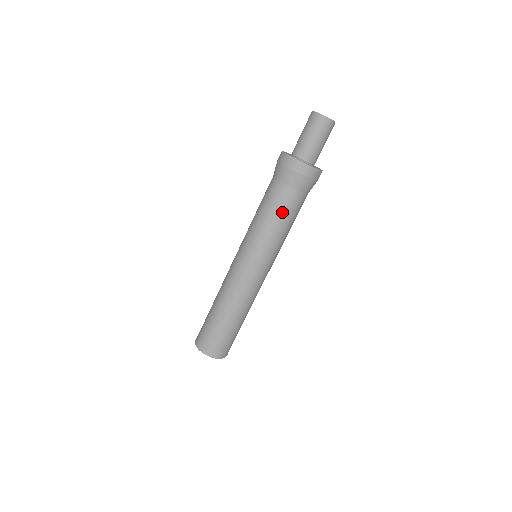
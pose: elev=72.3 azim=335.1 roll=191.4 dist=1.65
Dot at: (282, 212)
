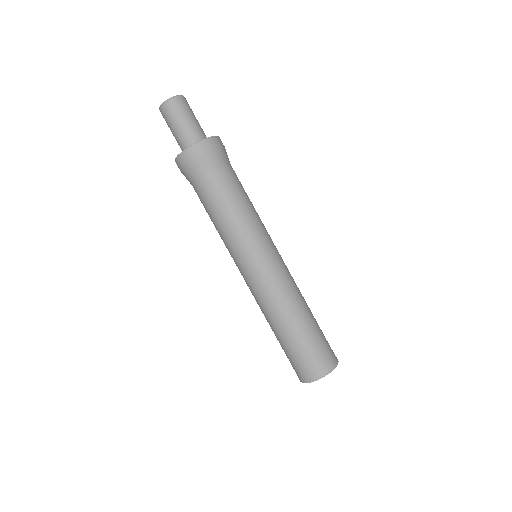
Dot at: (233, 194)
